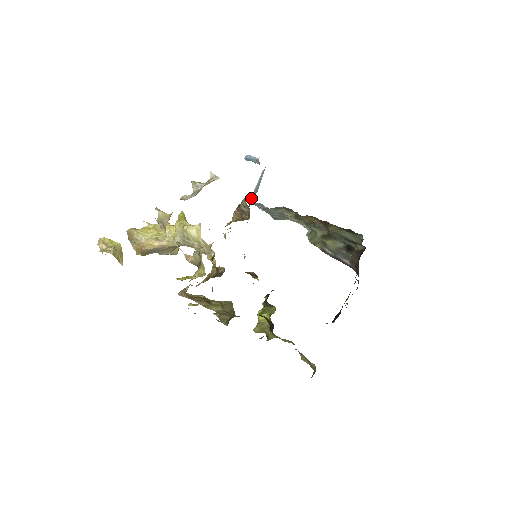
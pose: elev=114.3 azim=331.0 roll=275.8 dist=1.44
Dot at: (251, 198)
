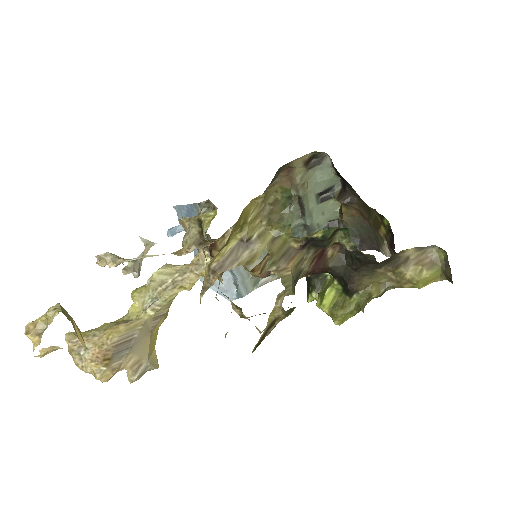
Dot at: occluded
